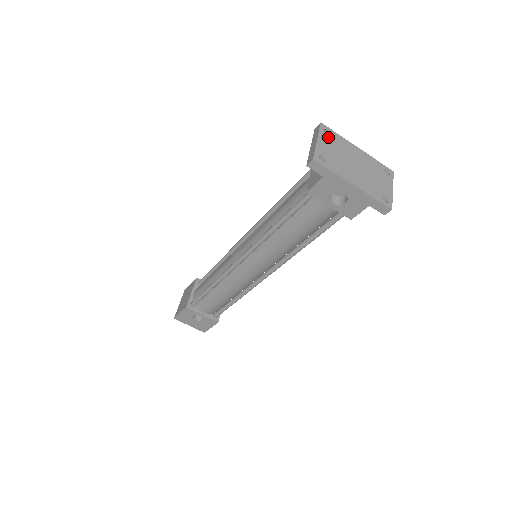
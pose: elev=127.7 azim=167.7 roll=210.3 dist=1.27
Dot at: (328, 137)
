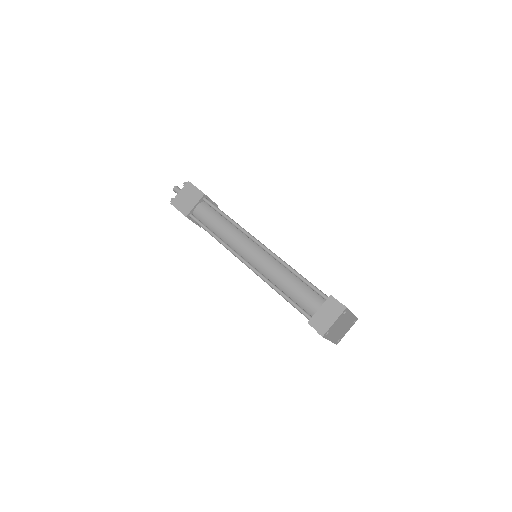
Dot at: (342, 316)
